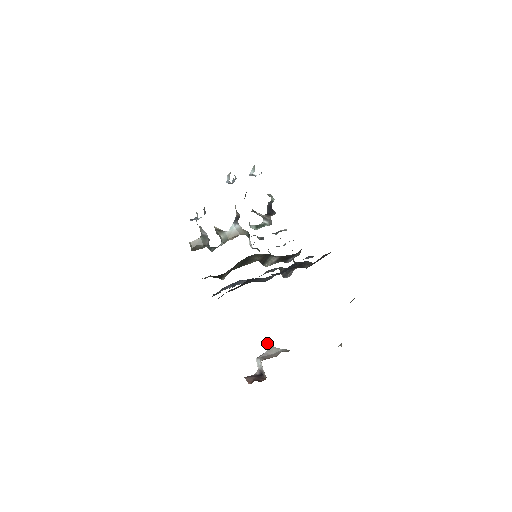
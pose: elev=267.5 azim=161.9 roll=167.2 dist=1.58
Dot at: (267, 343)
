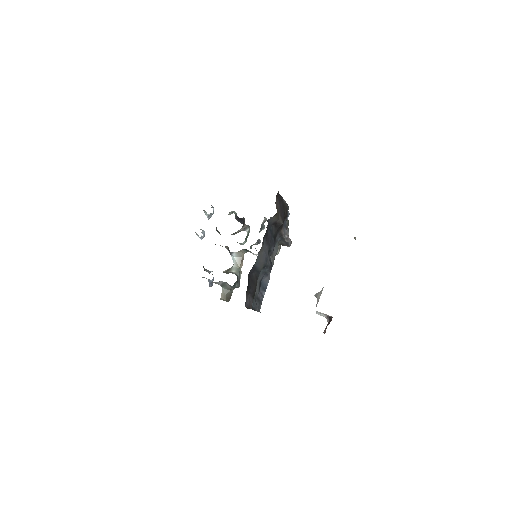
Dot at: occluded
